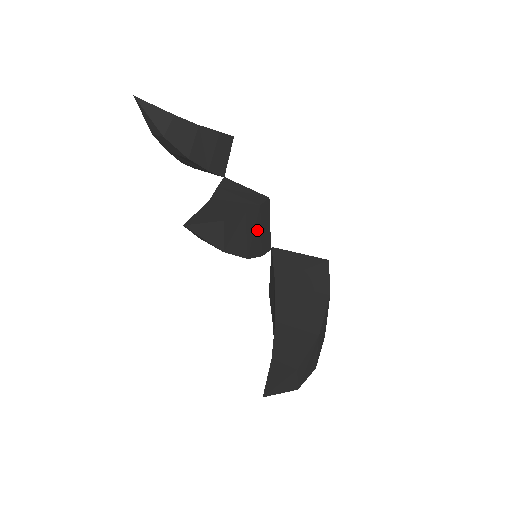
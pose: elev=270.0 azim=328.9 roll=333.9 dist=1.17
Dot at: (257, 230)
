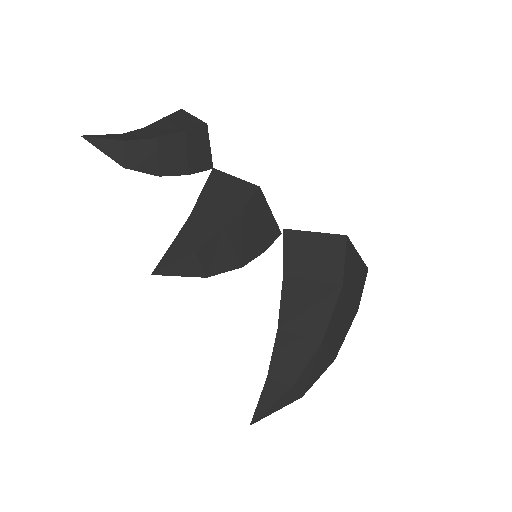
Dot at: (248, 233)
